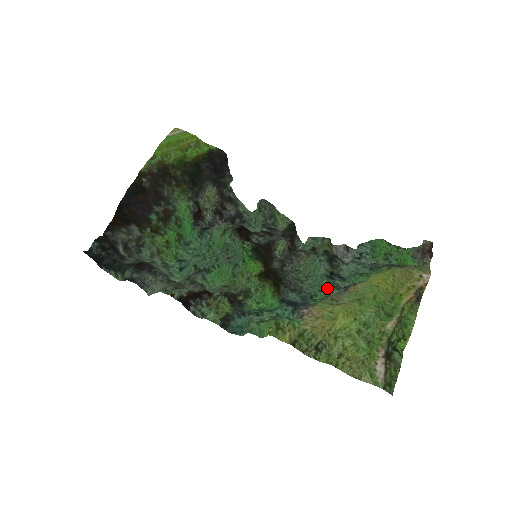
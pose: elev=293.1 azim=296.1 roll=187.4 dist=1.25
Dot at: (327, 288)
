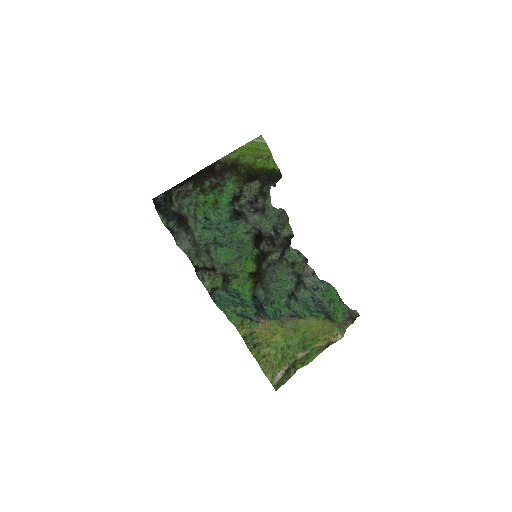
Dot at: (283, 305)
